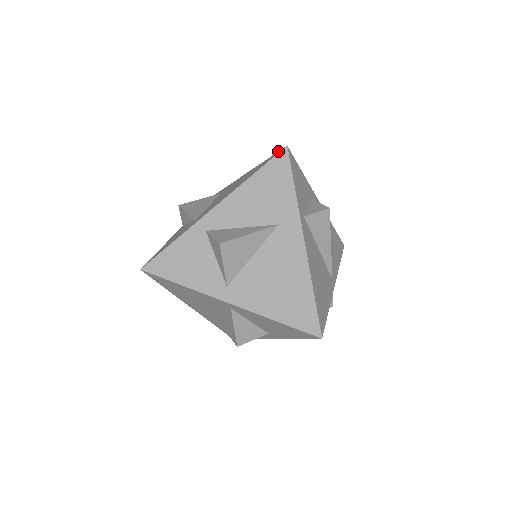
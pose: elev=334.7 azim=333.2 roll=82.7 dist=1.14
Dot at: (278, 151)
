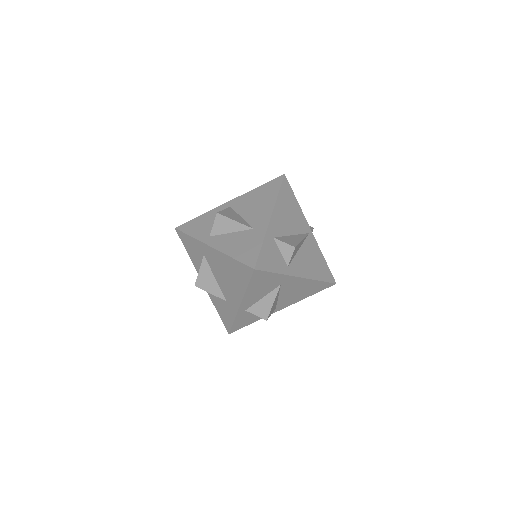
Dot at: (246, 266)
